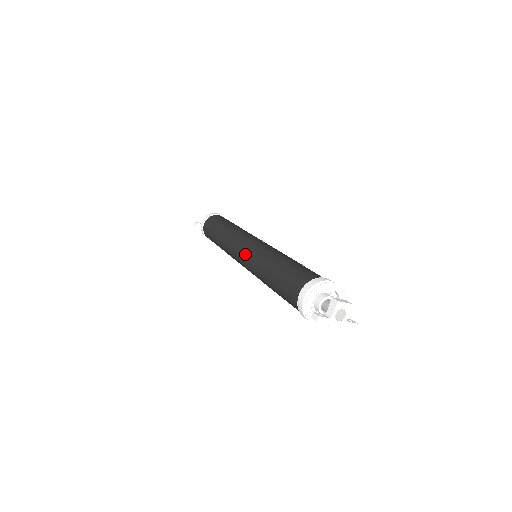
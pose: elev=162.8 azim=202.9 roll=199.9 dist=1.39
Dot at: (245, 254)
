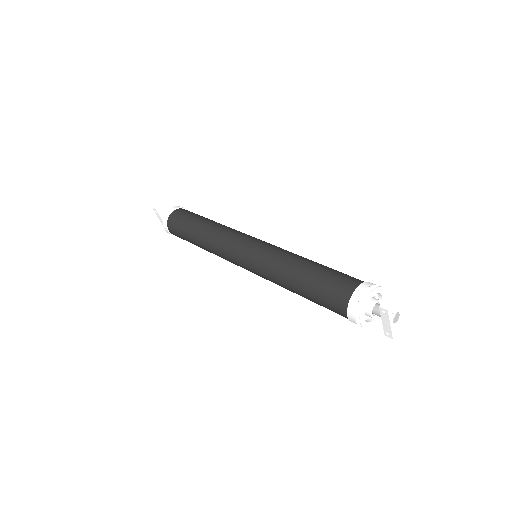
Dot at: (258, 246)
